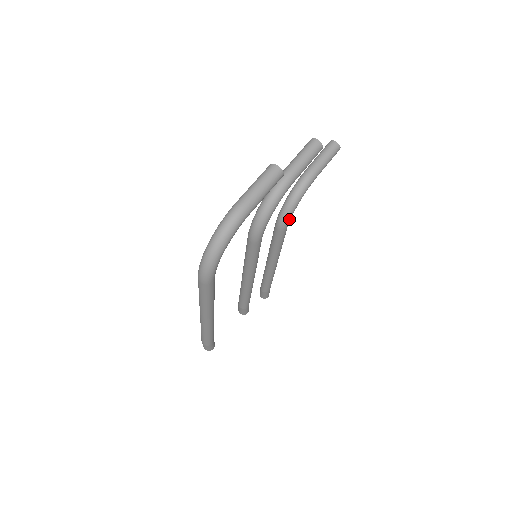
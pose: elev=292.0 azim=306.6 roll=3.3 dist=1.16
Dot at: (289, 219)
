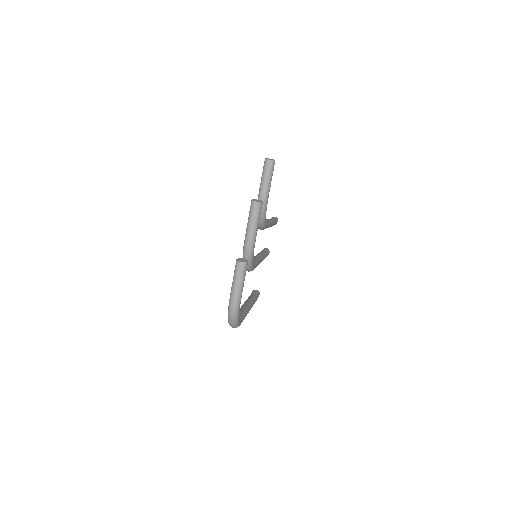
Dot at: (265, 225)
